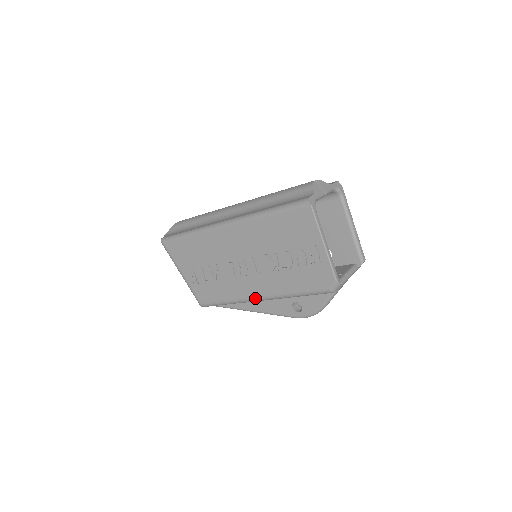
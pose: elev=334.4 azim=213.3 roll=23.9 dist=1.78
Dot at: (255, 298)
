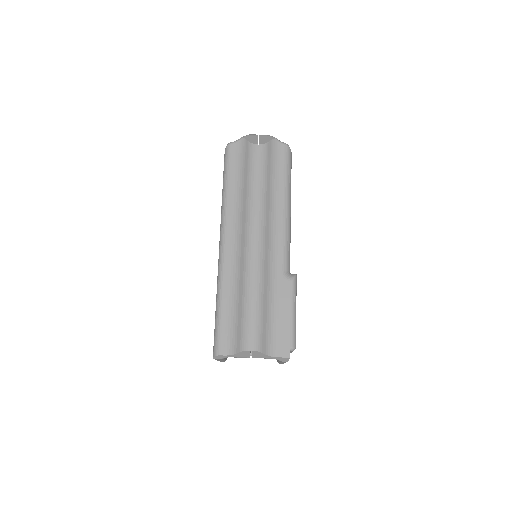
Dot at: occluded
